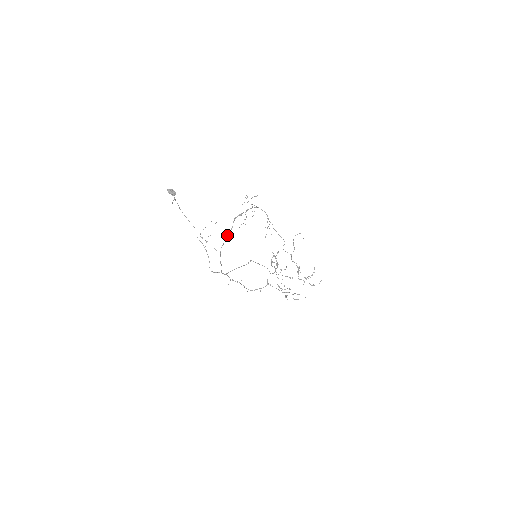
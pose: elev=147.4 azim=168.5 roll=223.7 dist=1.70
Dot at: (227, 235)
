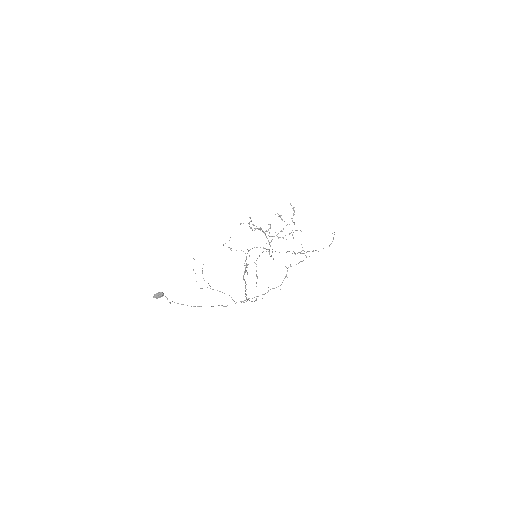
Dot at: occluded
